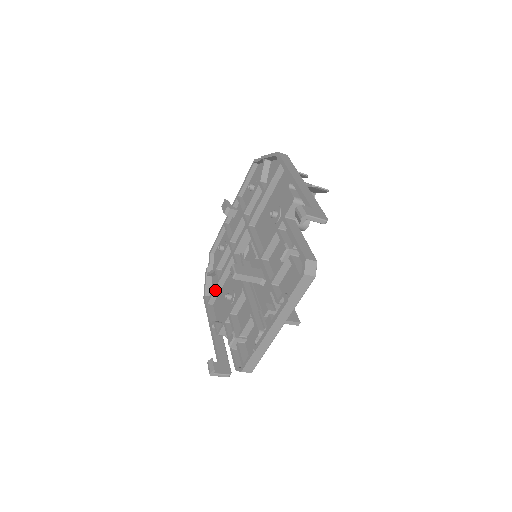
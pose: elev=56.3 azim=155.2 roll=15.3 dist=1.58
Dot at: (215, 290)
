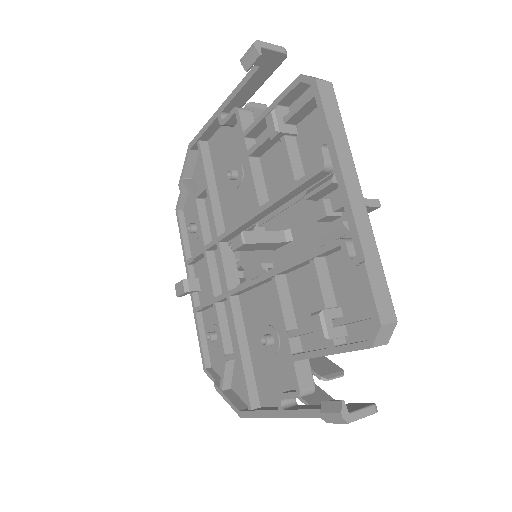
Dot at: (245, 374)
